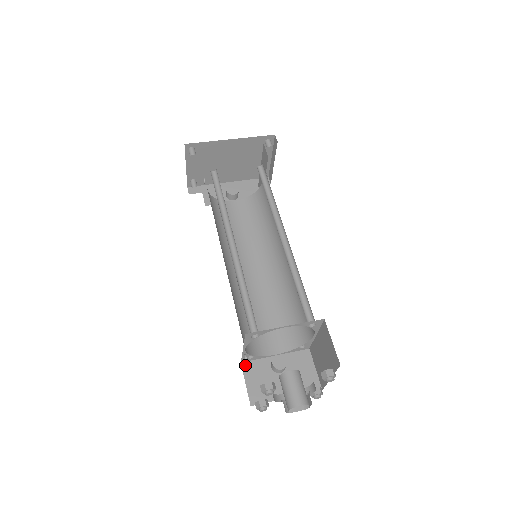
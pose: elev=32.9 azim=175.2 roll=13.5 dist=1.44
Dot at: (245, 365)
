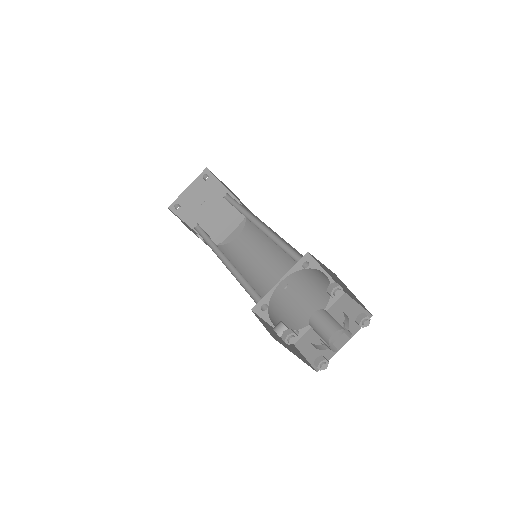
Dot at: (255, 314)
